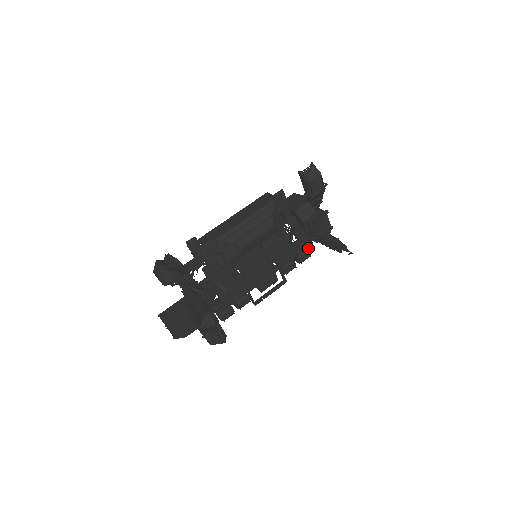
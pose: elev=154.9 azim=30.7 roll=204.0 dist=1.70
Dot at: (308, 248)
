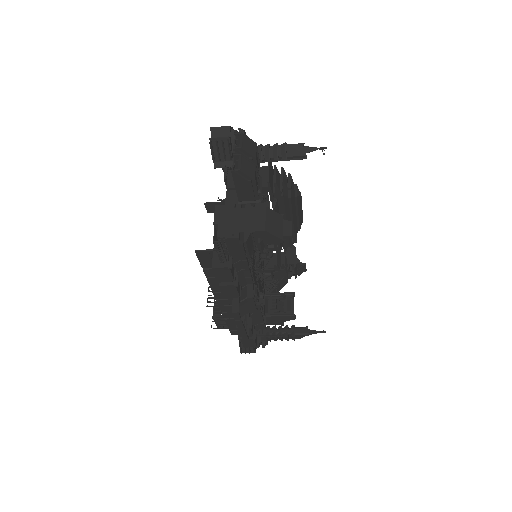
Dot at: occluded
